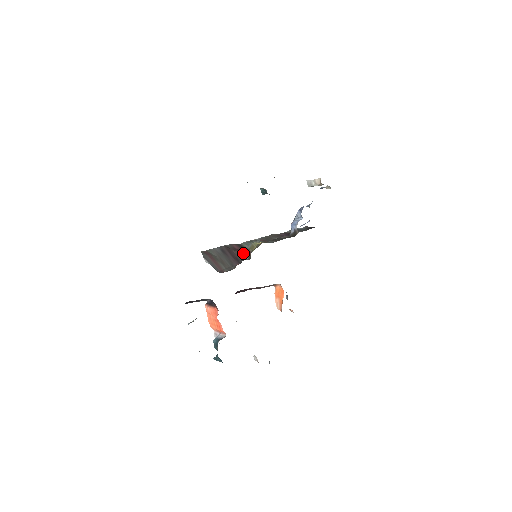
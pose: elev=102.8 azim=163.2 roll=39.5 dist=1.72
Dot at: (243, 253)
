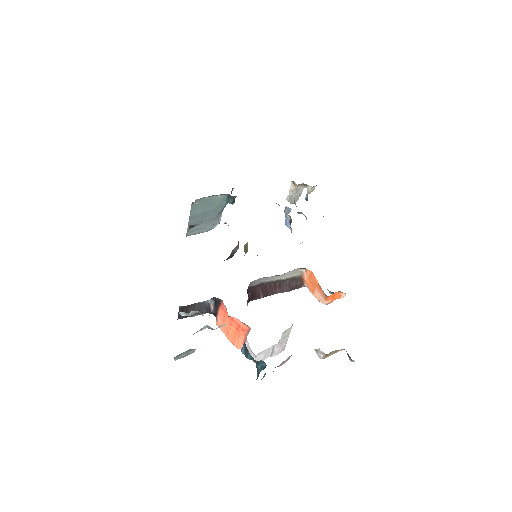
Dot at: (233, 250)
